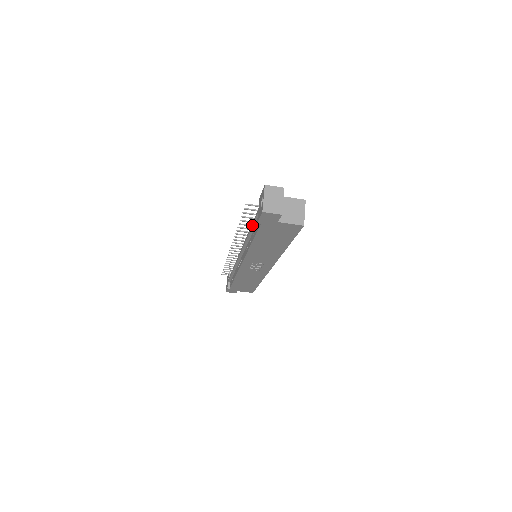
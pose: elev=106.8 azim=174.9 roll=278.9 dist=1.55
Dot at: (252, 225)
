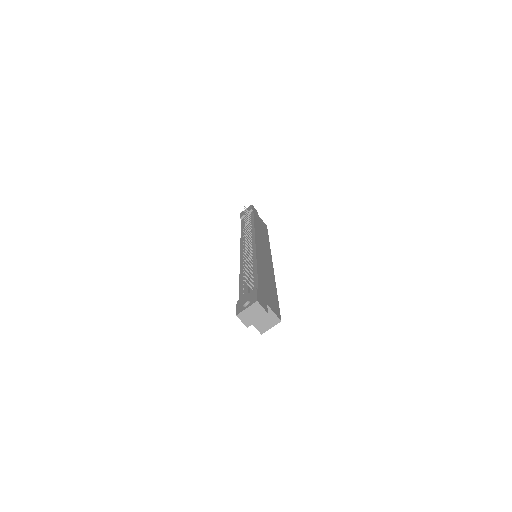
Dot at: occluded
